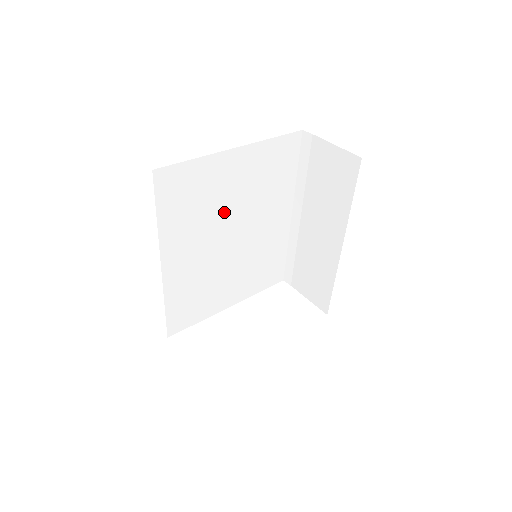
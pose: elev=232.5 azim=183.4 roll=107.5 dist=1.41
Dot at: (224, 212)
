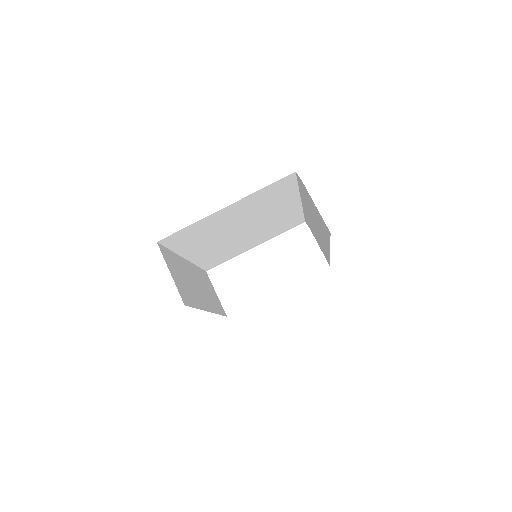
Dot at: (229, 227)
